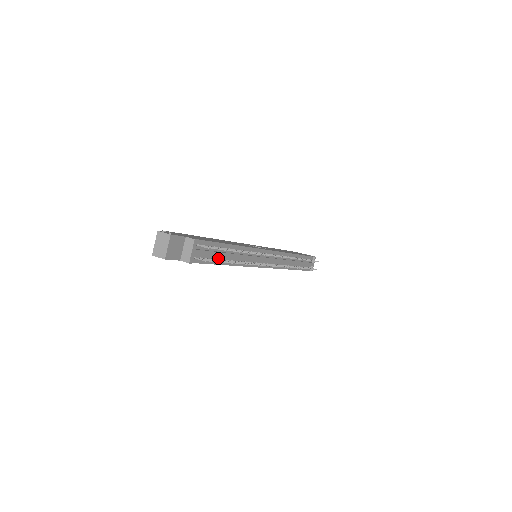
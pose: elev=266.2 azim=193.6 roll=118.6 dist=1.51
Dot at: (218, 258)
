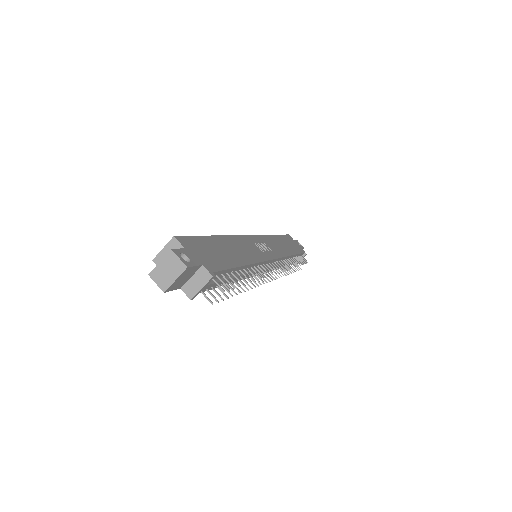
Dot at: occluded
